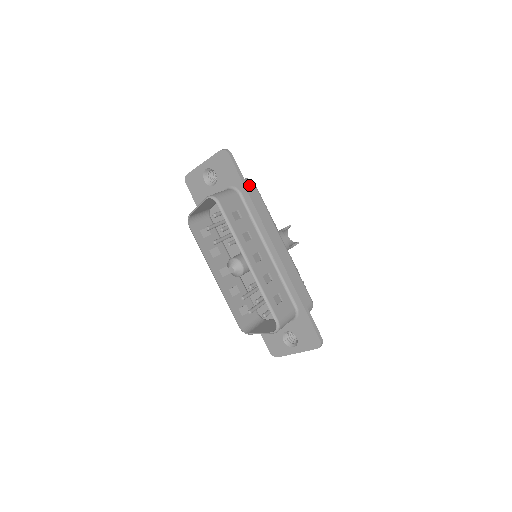
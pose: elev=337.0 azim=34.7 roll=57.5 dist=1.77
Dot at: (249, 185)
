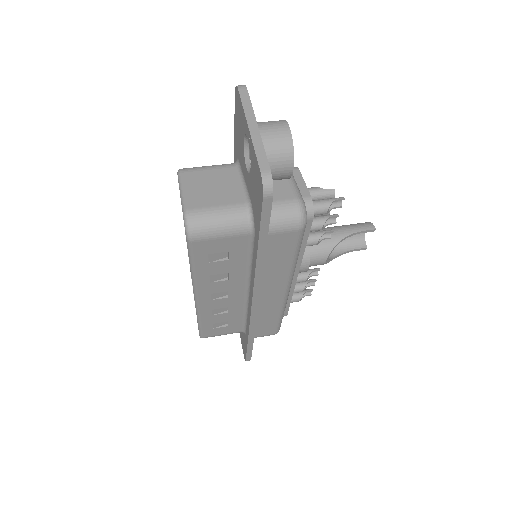
Dot at: (283, 231)
